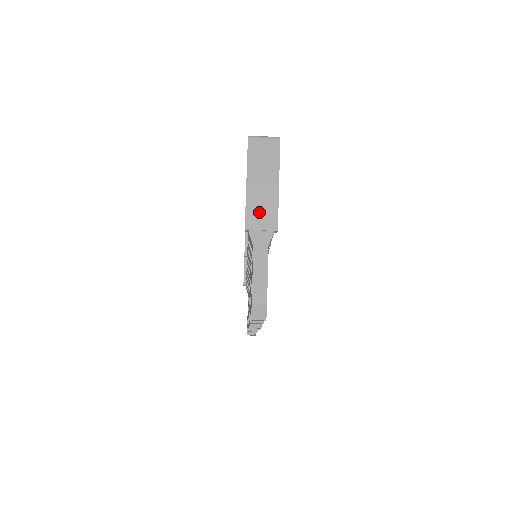
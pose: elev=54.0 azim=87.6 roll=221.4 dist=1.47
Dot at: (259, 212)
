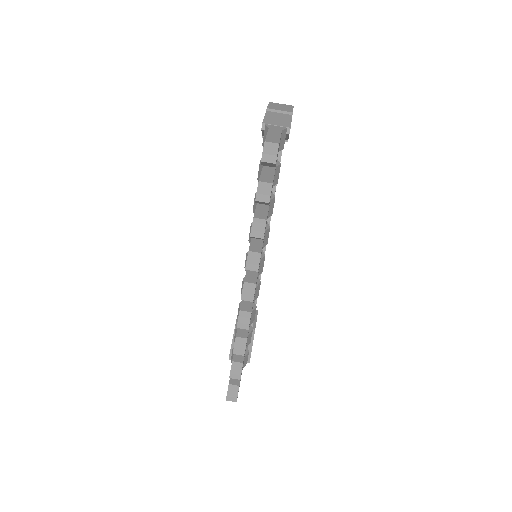
Dot at: (275, 120)
